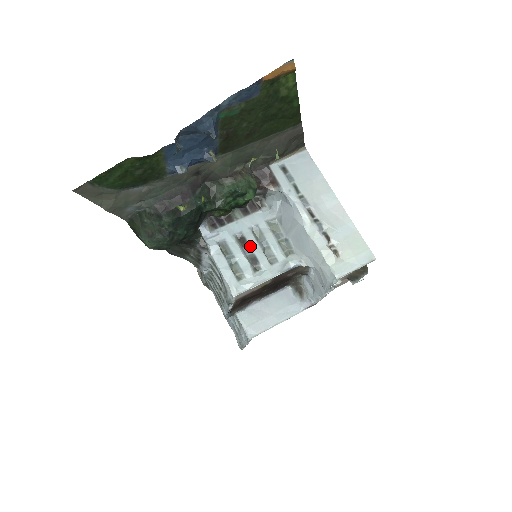
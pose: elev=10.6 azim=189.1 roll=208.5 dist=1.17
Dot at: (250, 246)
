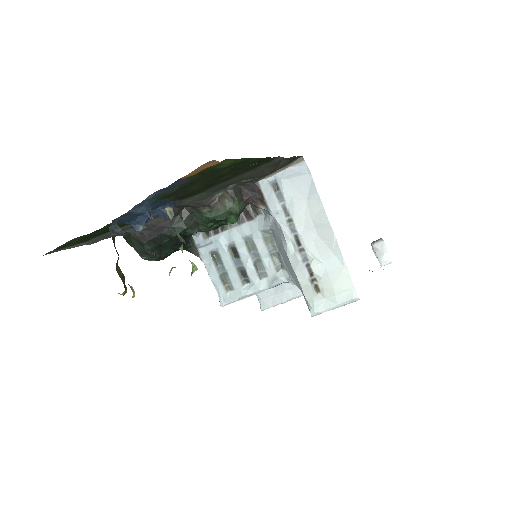
Dot at: (241, 258)
